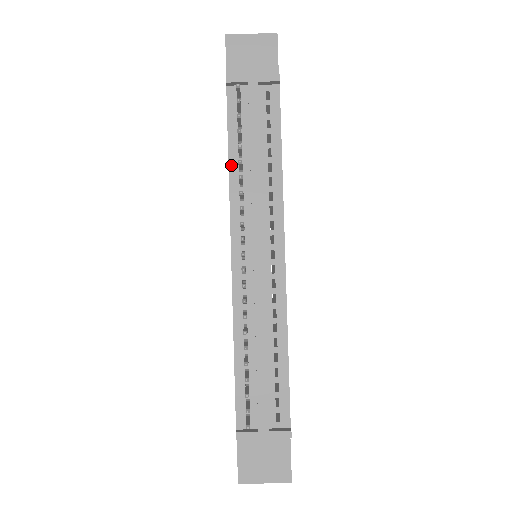
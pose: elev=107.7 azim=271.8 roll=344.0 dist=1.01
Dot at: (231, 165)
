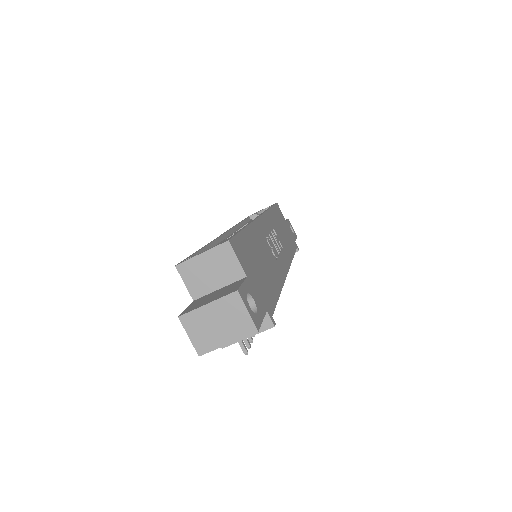
Dot at: occluded
